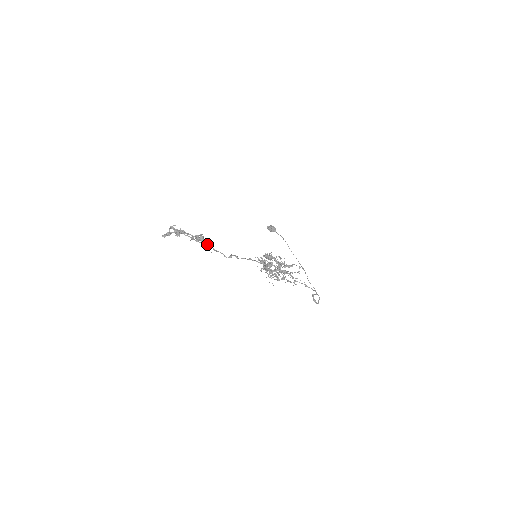
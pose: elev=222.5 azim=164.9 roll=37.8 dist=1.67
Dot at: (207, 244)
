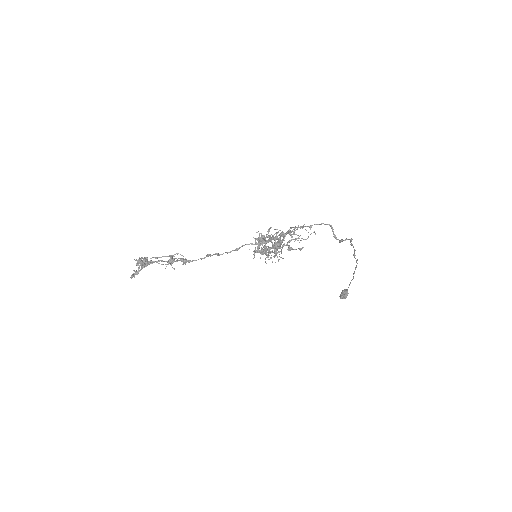
Dot at: occluded
